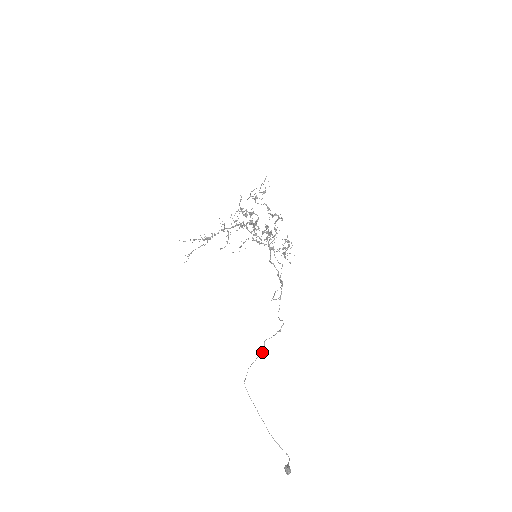
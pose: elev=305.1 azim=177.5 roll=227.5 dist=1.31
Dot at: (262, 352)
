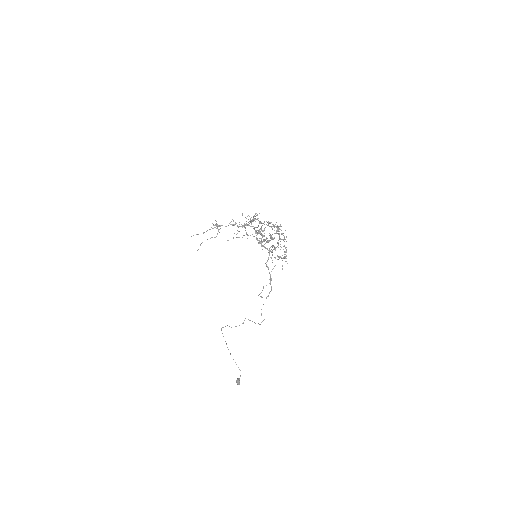
Dot at: occluded
